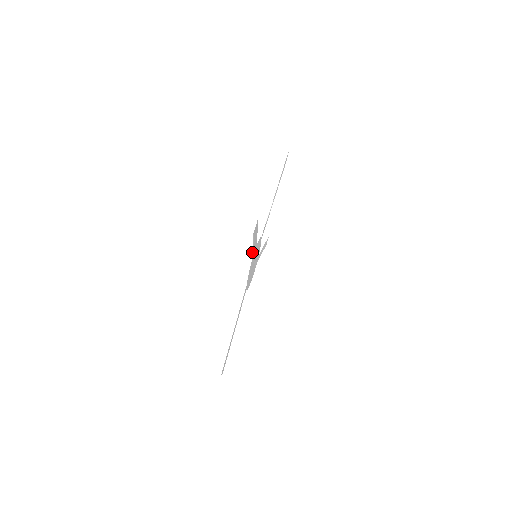
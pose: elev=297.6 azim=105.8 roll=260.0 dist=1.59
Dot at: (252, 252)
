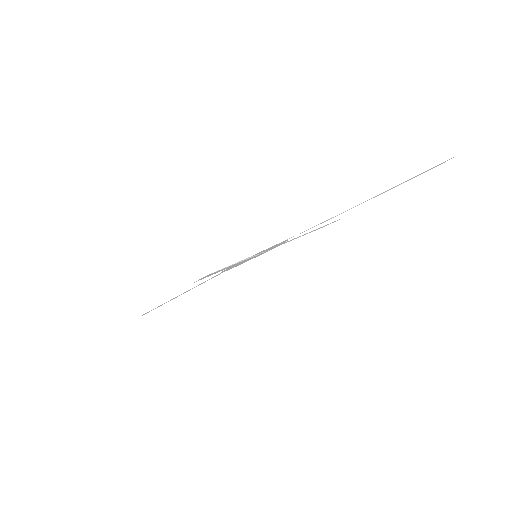
Dot at: occluded
